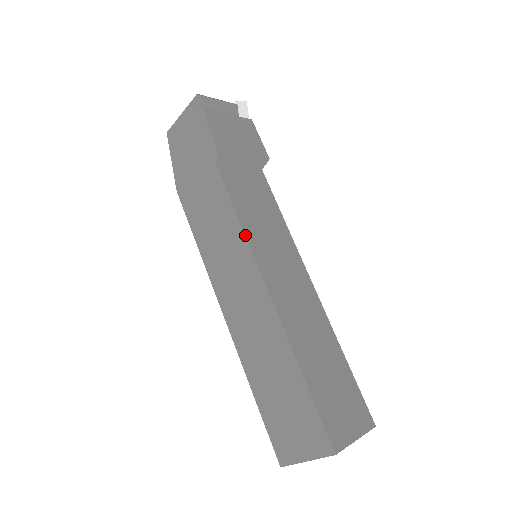
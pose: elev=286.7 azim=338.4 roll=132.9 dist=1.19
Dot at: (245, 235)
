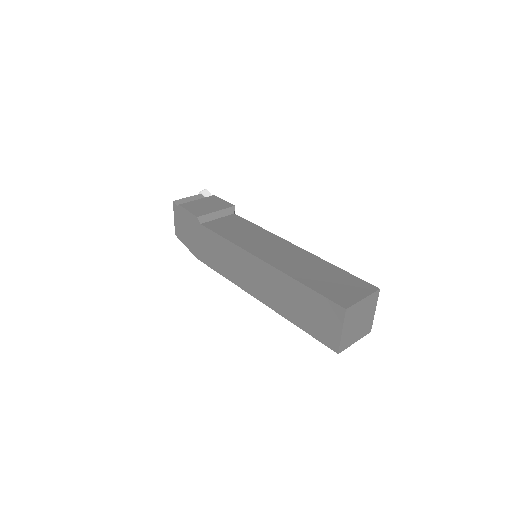
Dot at: (233, 243)
